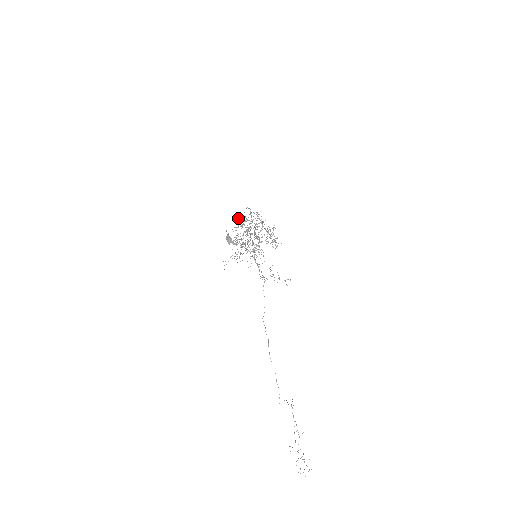
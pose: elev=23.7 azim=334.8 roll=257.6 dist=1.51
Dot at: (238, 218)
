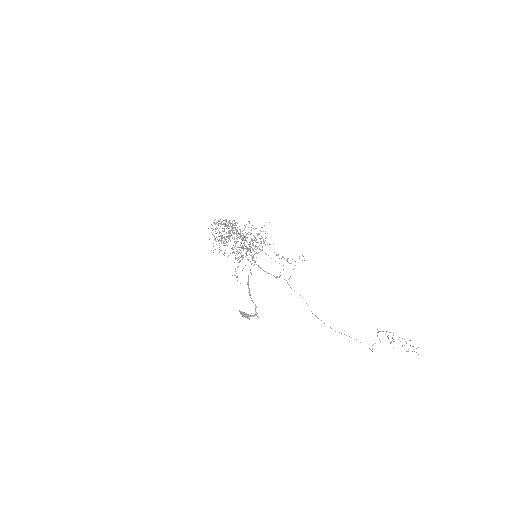
Dot at: occluded
